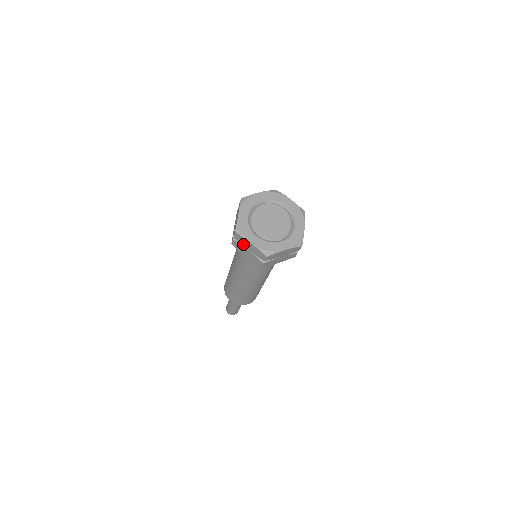
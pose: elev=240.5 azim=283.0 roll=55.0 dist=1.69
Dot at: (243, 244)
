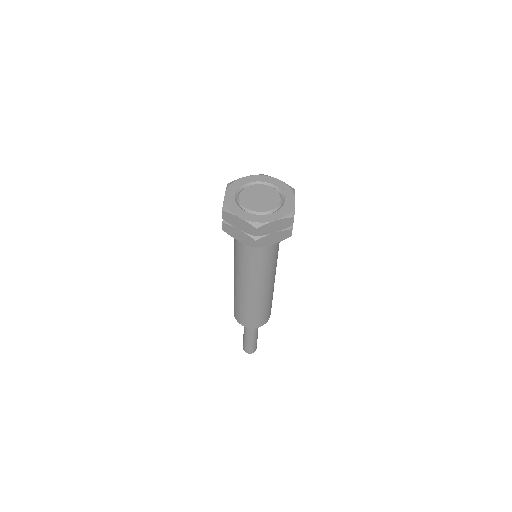
Dot at: (232, 223)
